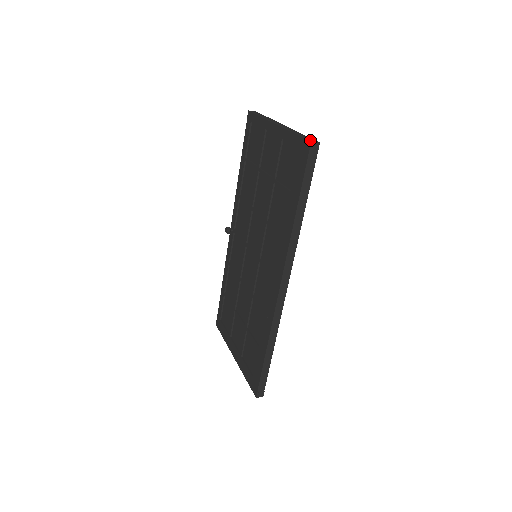
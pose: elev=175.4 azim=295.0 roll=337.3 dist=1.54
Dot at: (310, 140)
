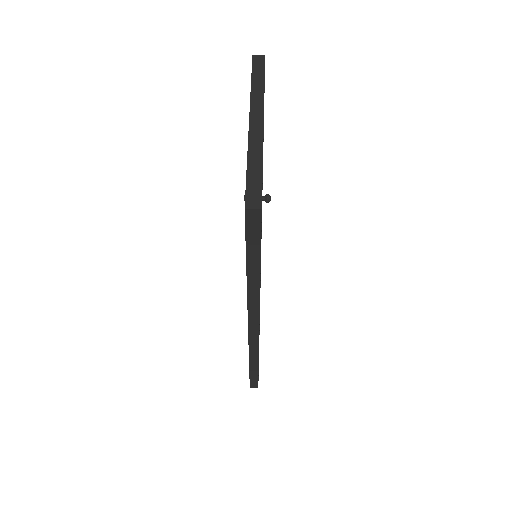
Dot at: (250, 199)
